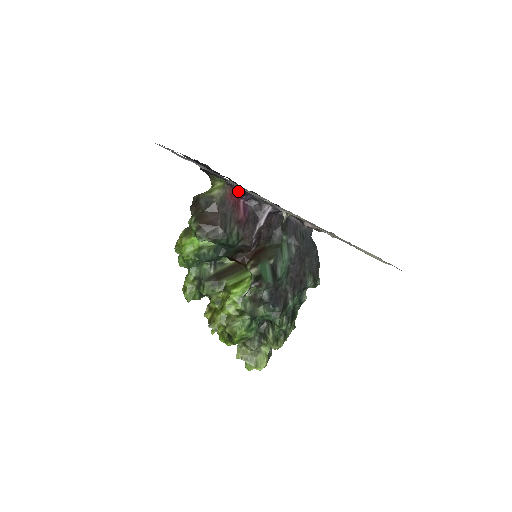
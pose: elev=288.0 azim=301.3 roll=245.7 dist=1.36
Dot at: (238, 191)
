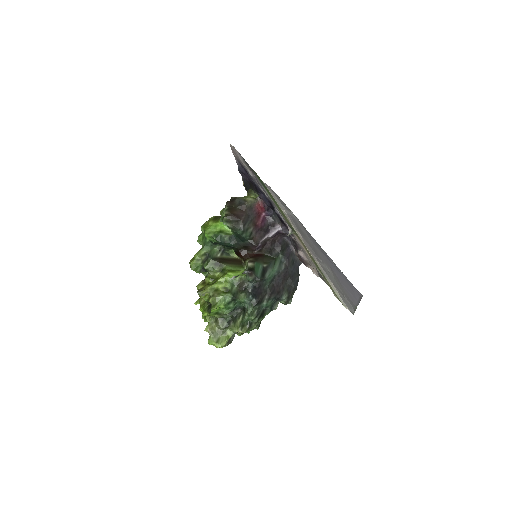
Dot at: (264, 205)
